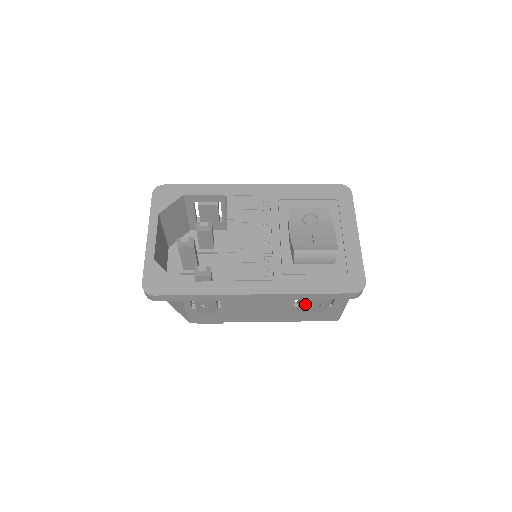
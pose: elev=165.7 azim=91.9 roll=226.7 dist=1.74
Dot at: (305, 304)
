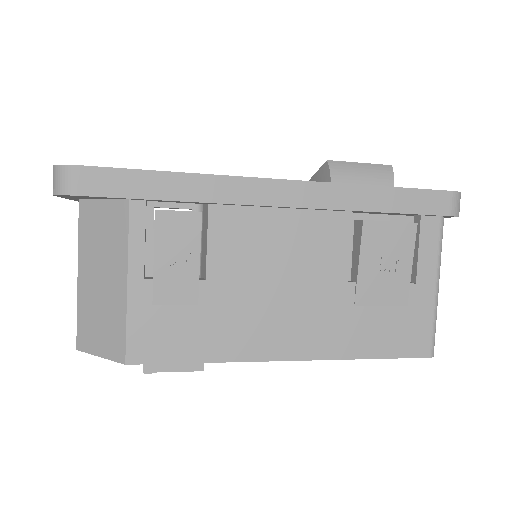
Dot at: (369, 259)
